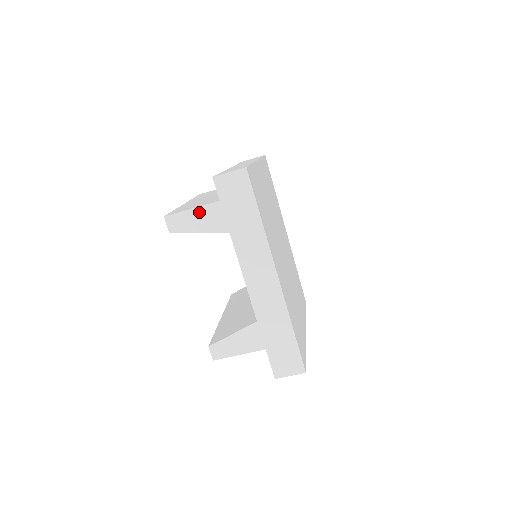
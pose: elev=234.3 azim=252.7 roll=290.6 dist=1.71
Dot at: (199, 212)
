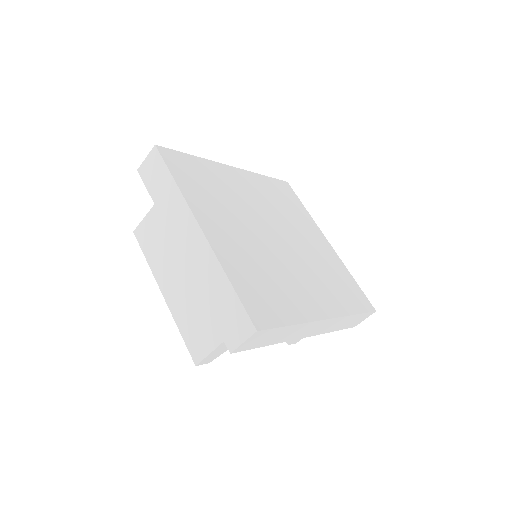
Dot at: (223, 345)
